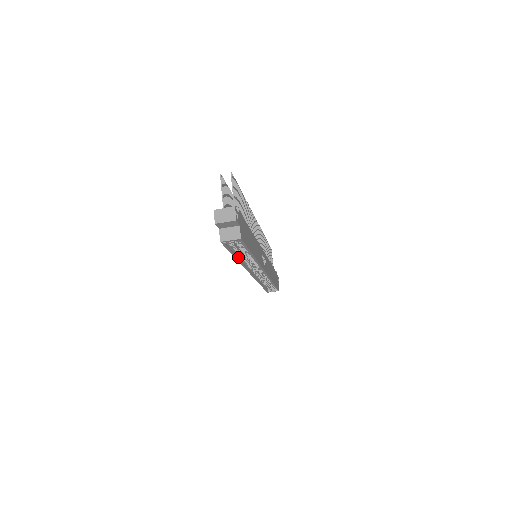
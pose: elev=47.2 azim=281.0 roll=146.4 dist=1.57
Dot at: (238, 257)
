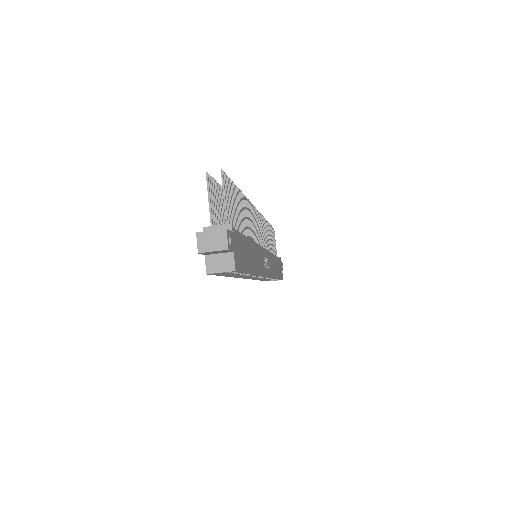
Dot at: (233, 274)
